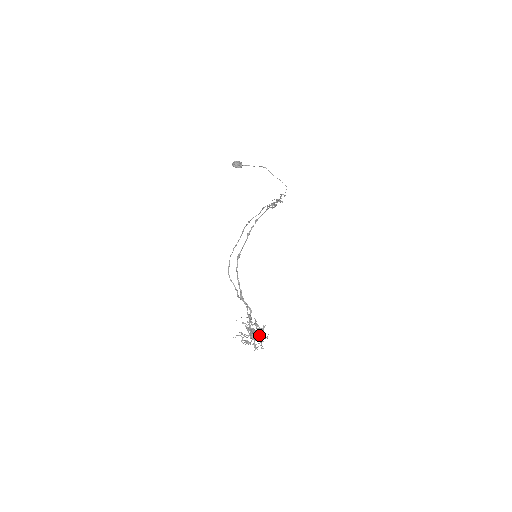
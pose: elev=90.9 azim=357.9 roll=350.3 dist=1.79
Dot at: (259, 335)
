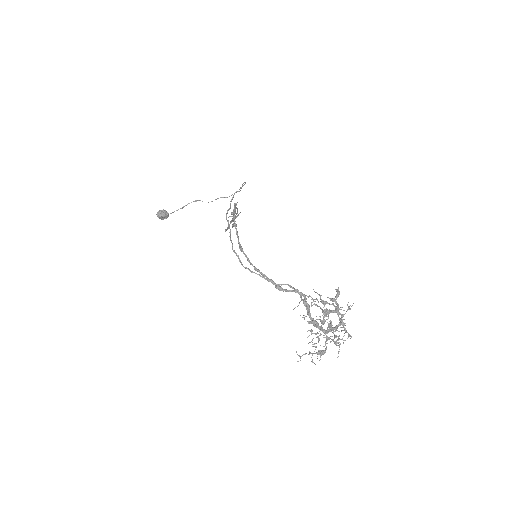
Dot at: (337, 312)
